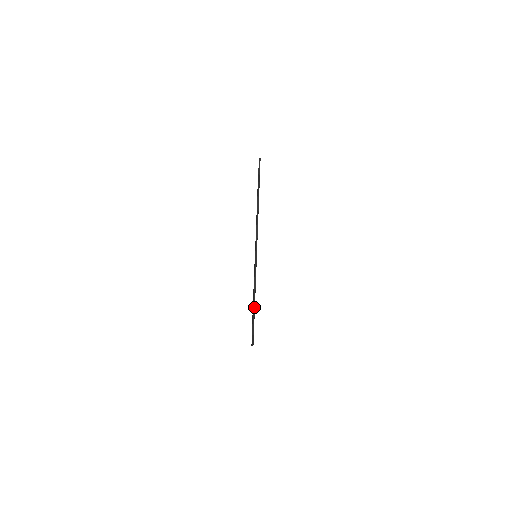
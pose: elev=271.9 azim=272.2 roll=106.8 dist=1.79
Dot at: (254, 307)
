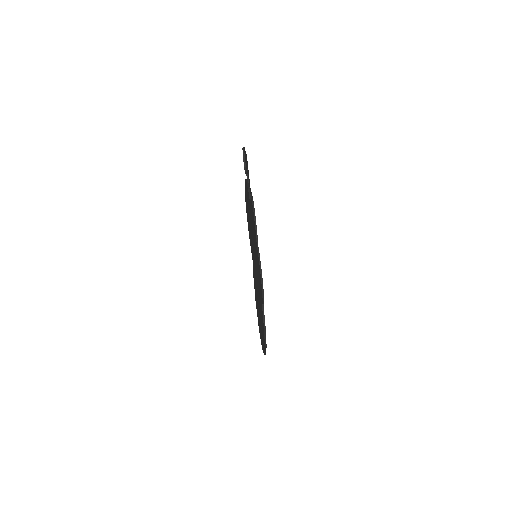
Dot at: (262, 285)
